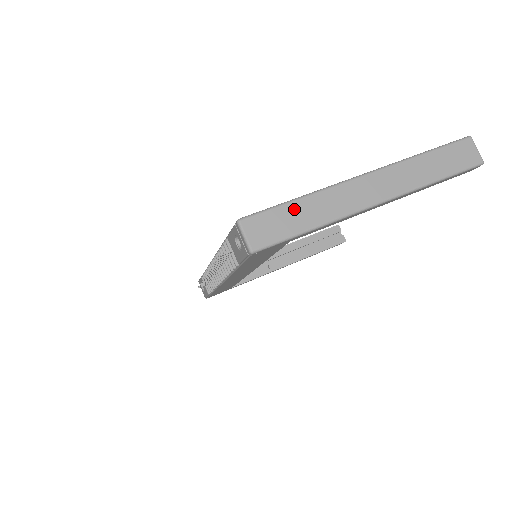
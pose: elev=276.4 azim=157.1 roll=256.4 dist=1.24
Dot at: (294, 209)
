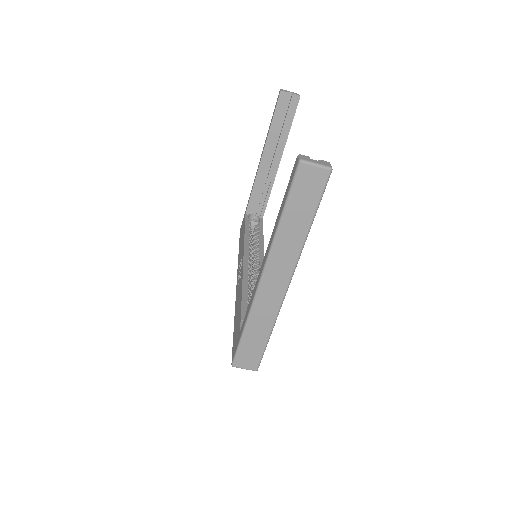
Dot at: (249, 336)
